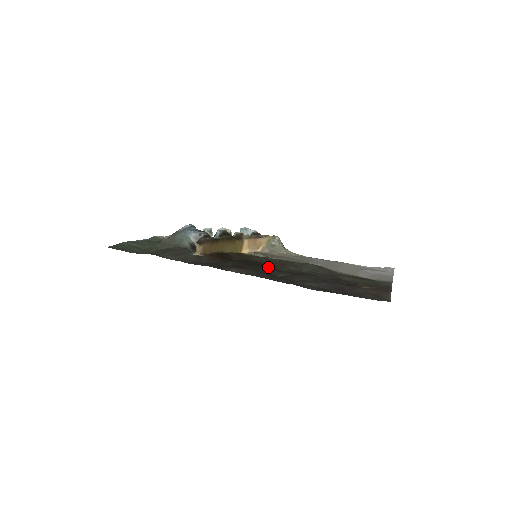
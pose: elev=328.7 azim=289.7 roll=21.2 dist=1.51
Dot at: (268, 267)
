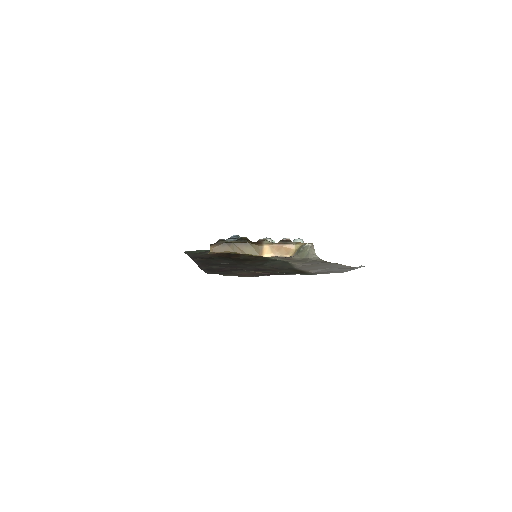
Dot at: (239, 261)
